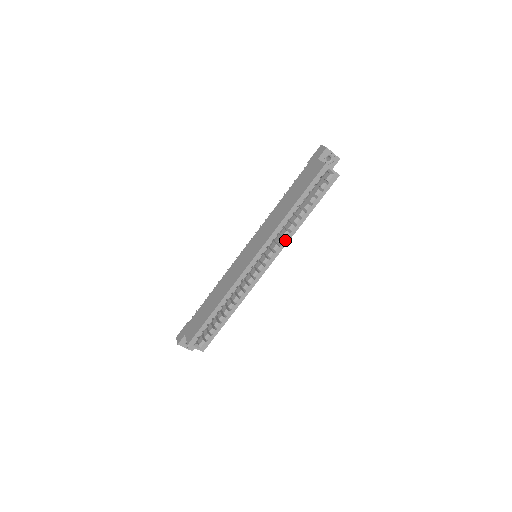
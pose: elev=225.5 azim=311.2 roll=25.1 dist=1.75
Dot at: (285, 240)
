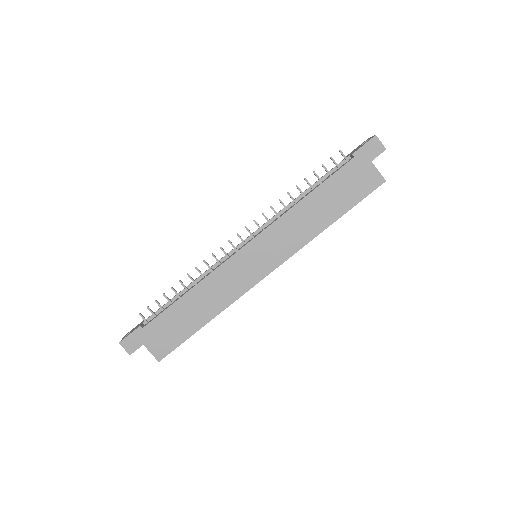
Dot at: occluded
